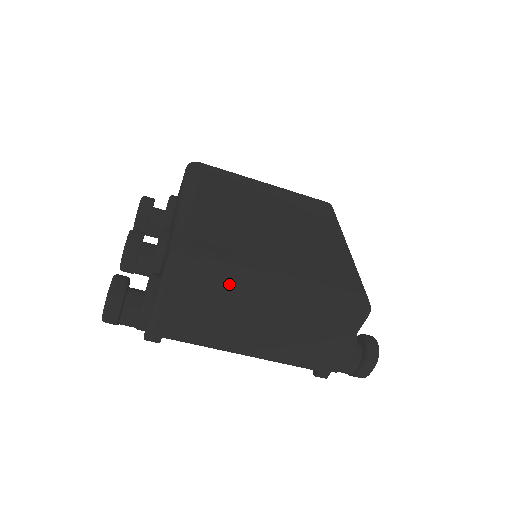
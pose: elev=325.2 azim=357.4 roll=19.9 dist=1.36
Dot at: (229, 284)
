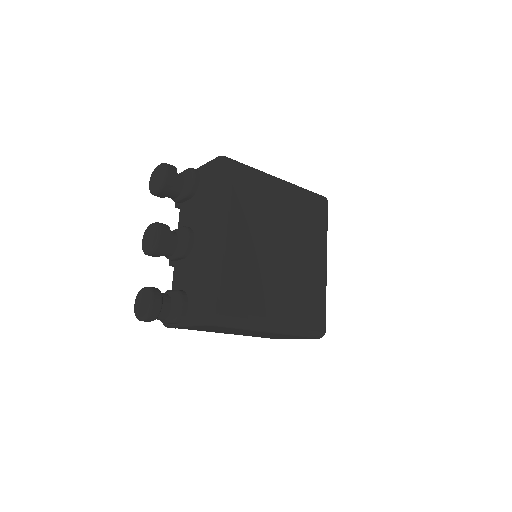
Dot at: occluded
